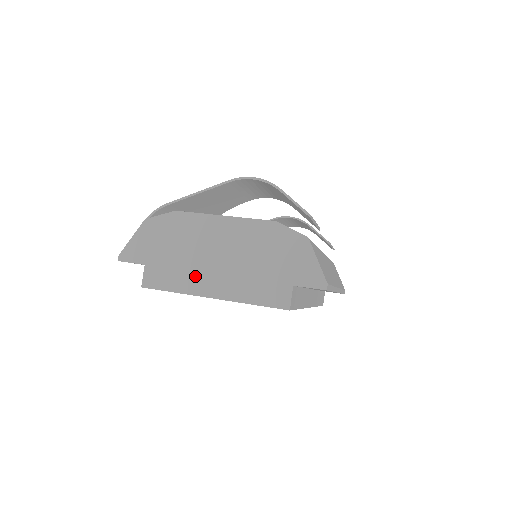
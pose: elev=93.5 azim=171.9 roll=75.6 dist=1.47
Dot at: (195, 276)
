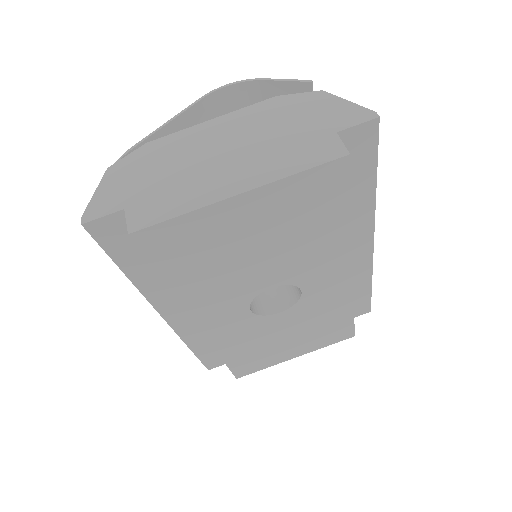
Dot at: (203, 185)
